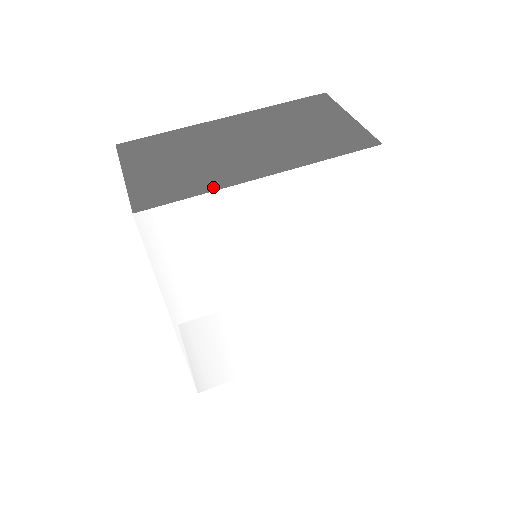
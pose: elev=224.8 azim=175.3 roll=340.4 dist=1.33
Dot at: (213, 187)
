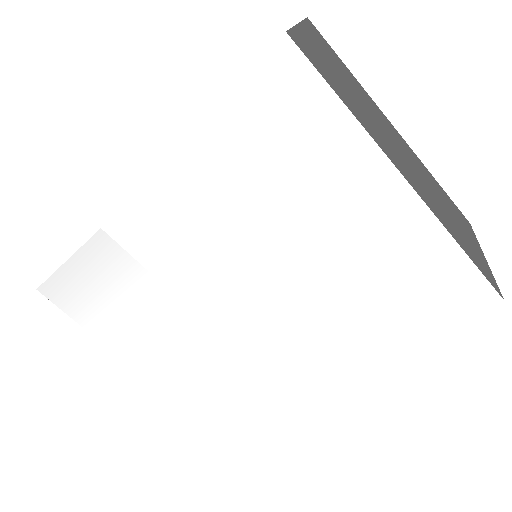
Dot at: (363, 124)
